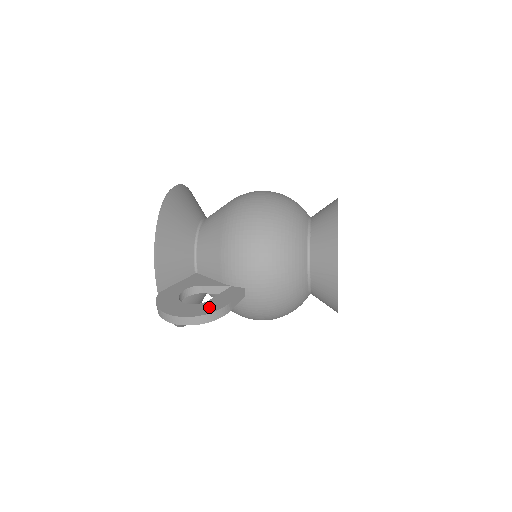
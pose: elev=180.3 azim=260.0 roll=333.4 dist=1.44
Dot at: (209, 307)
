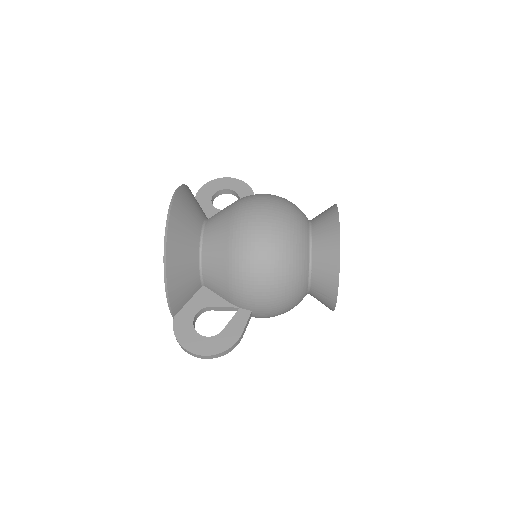
Dot at: (224, 341)
